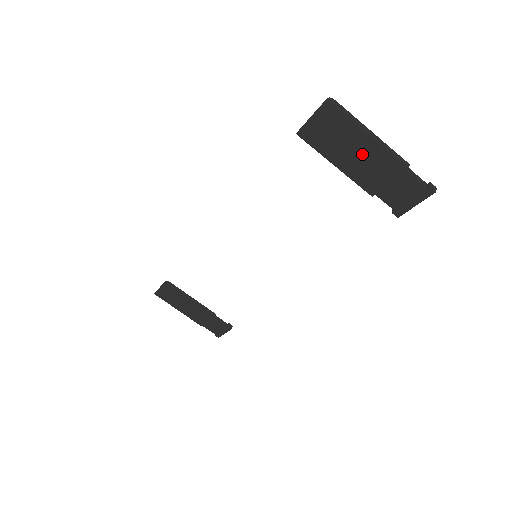
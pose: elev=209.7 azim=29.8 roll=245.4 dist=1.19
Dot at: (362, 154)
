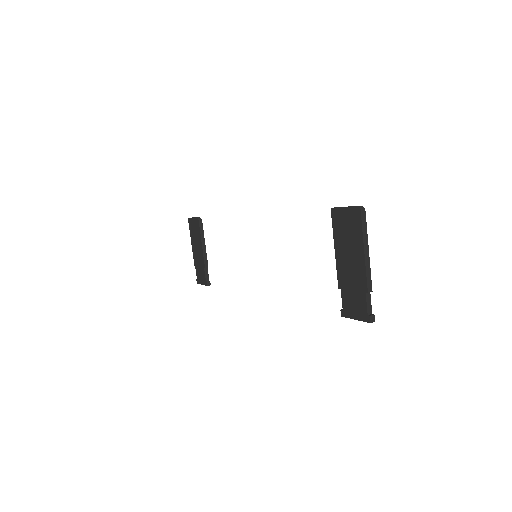
Dot at: (353, 257)
